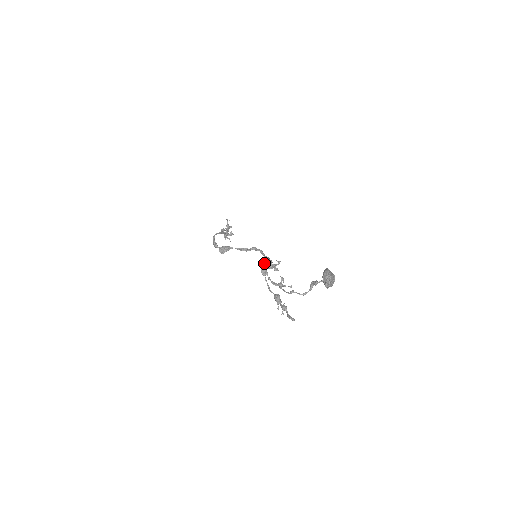
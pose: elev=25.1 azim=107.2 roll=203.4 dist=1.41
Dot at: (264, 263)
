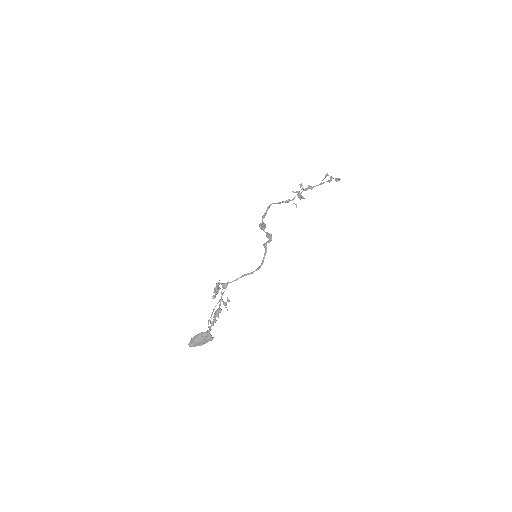
Dot at: (216, 284)
